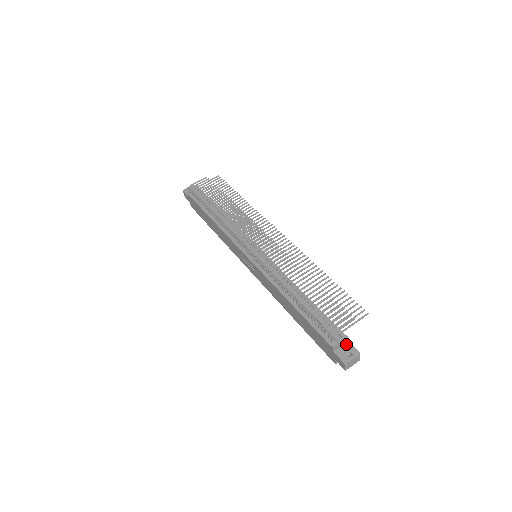
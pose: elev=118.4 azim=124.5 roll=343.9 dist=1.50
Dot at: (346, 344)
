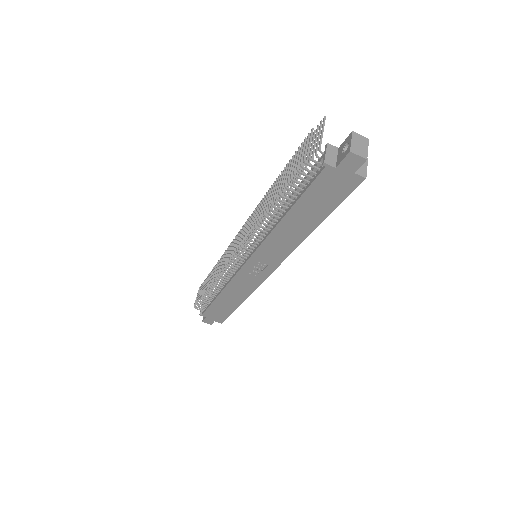
Dot at: (338, 151)
